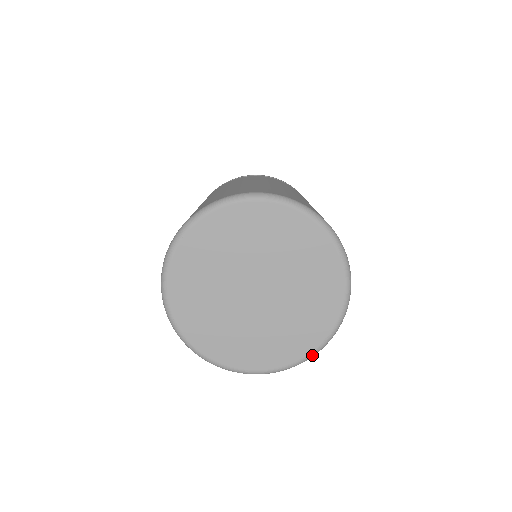
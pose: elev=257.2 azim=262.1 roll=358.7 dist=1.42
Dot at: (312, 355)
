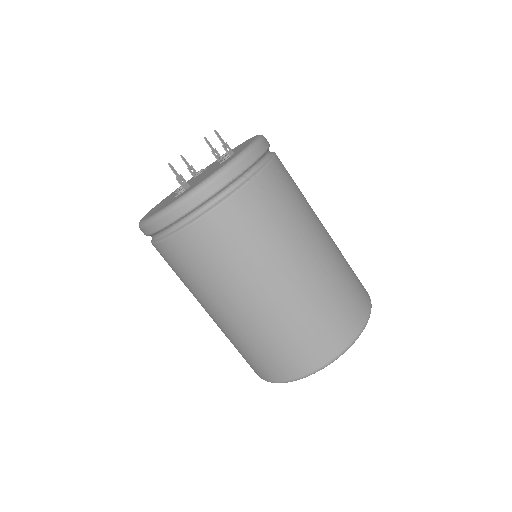
Dot at: occluded
